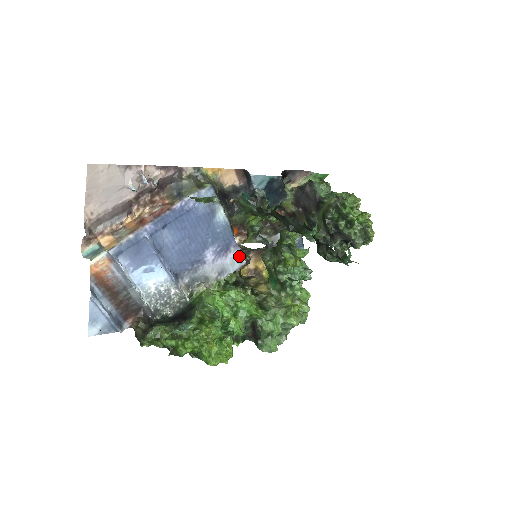
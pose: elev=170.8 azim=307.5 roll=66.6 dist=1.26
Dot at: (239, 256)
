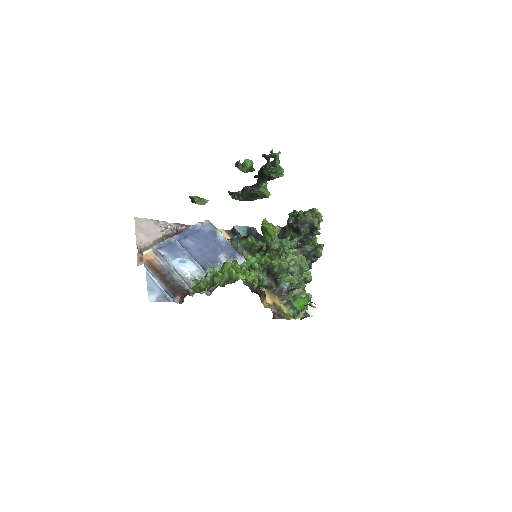
Dot at: occluded
